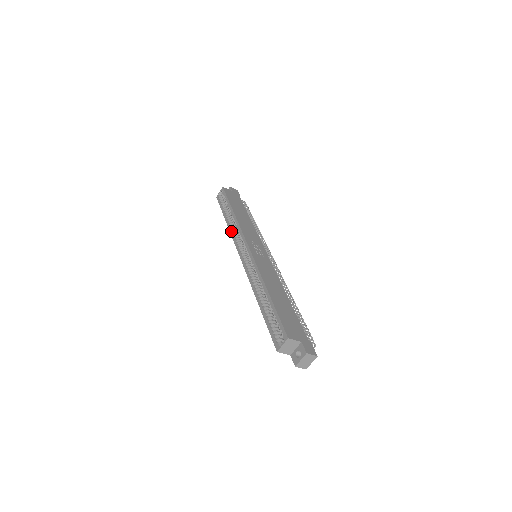
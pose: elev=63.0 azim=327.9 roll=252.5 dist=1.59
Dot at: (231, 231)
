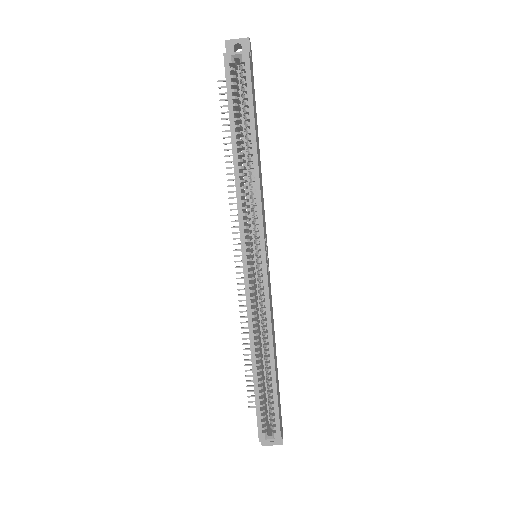
Dot at: (240, 190)
